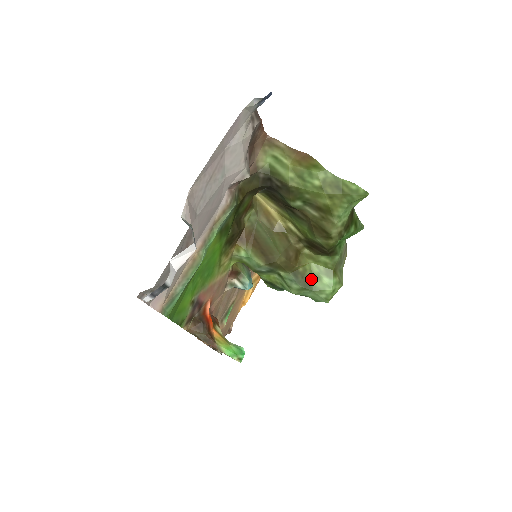
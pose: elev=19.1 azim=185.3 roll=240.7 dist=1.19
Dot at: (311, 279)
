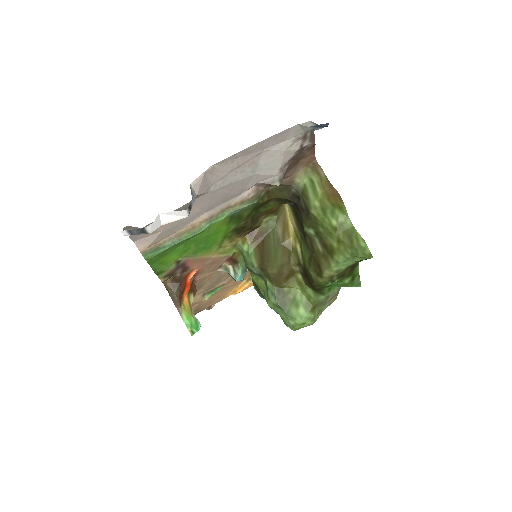
Dot at: (290, 302)
